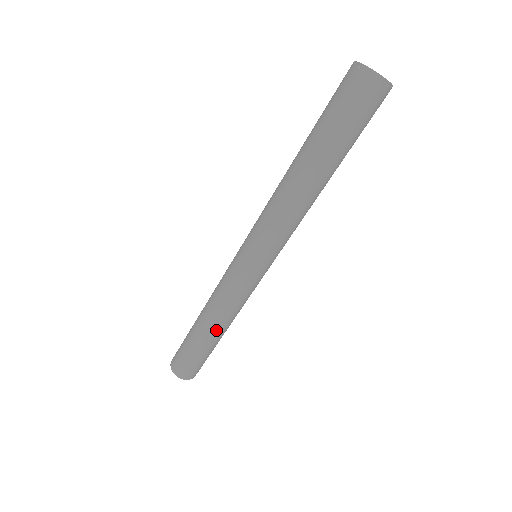
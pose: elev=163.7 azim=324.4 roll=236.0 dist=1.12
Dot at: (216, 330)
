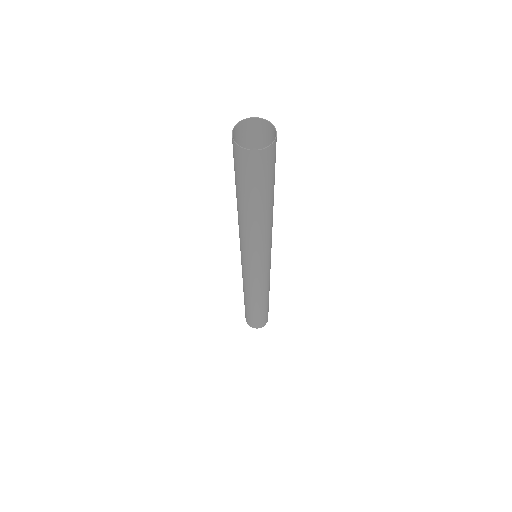
Dot at: (248, 300)
